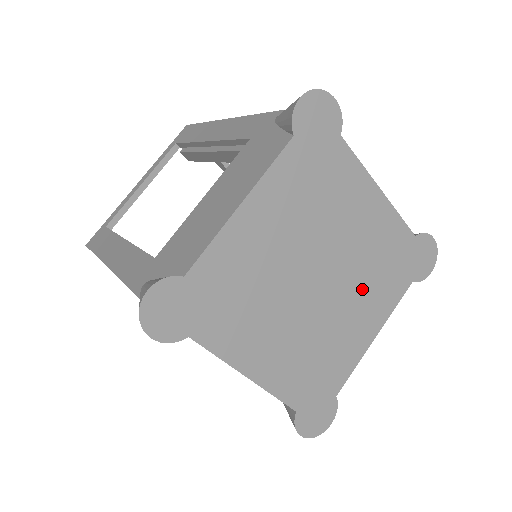
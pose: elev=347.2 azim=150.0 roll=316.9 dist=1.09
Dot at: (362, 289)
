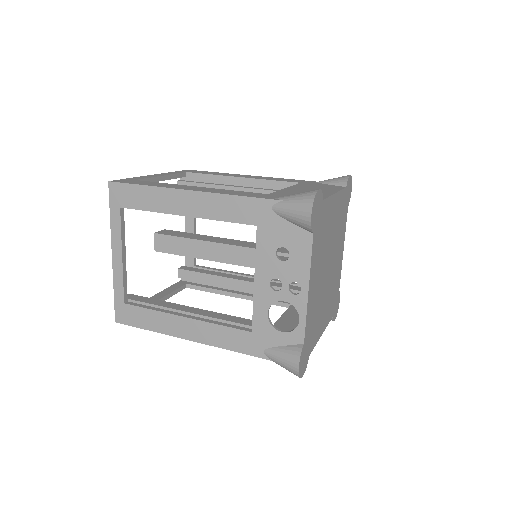
Dot at: (329, 295)
